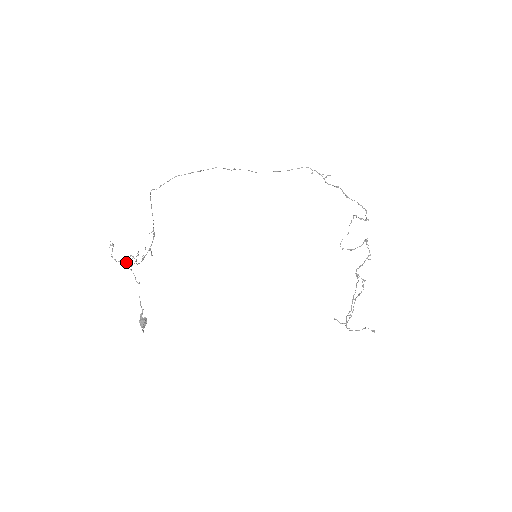
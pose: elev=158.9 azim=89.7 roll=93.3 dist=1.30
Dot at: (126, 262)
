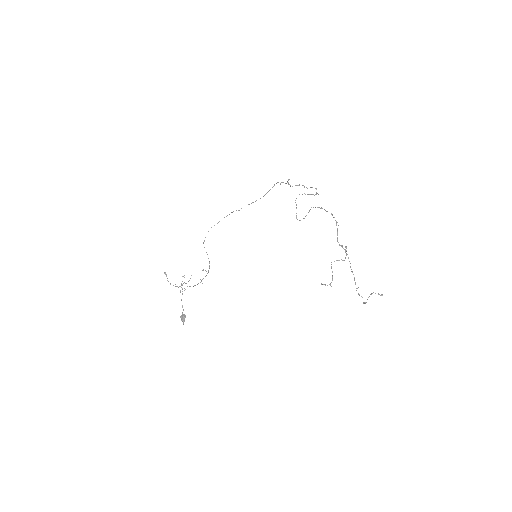
Dot at: occluded
